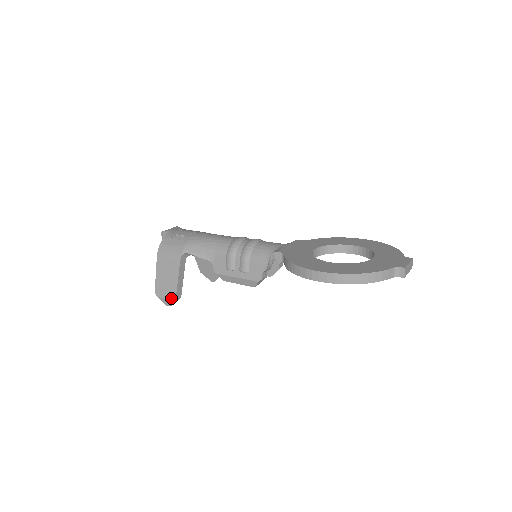
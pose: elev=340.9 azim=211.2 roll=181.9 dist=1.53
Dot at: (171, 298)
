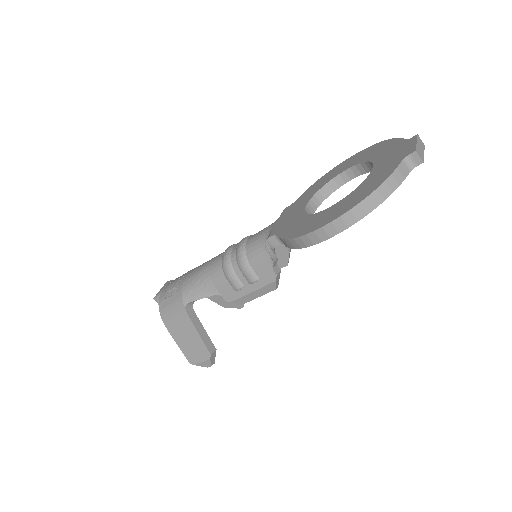
Dot at: (207, 358)
